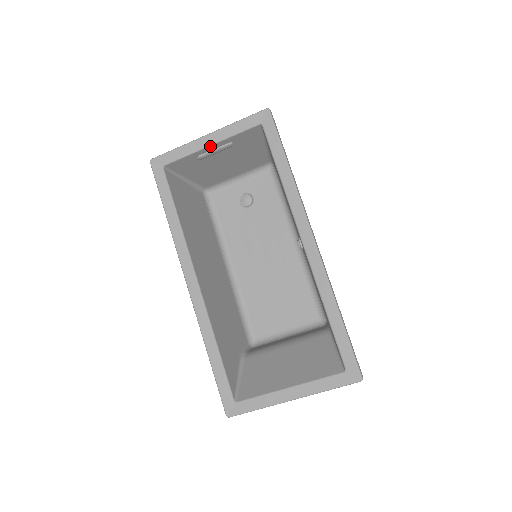
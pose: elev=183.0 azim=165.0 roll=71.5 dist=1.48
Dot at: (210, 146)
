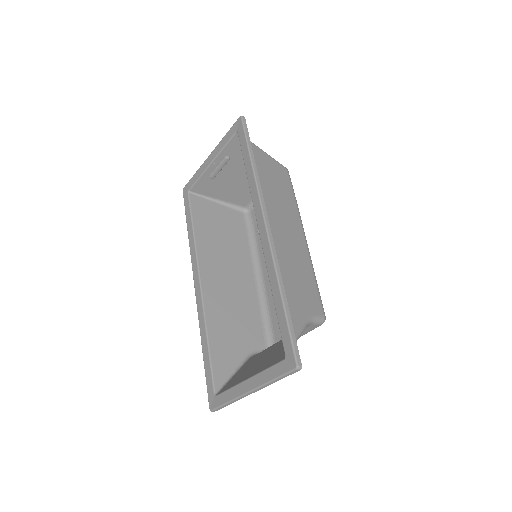
Dot at: (211, 164)
